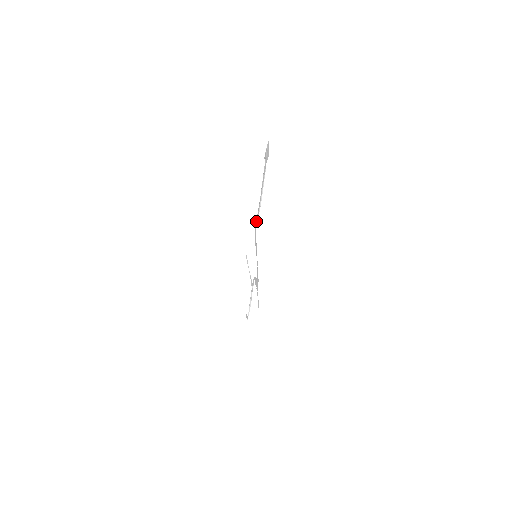
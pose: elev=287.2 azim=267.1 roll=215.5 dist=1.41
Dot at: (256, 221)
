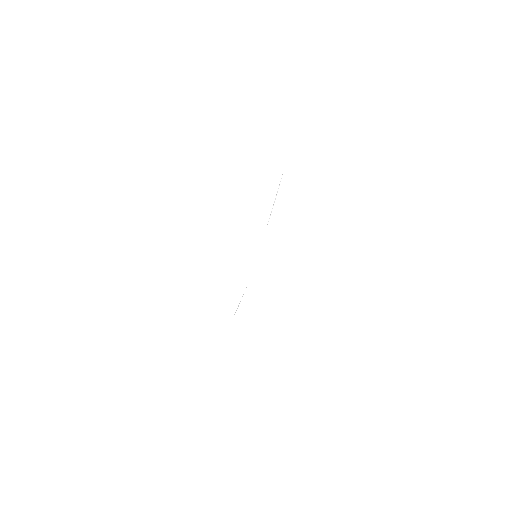
Dot at: occluded
